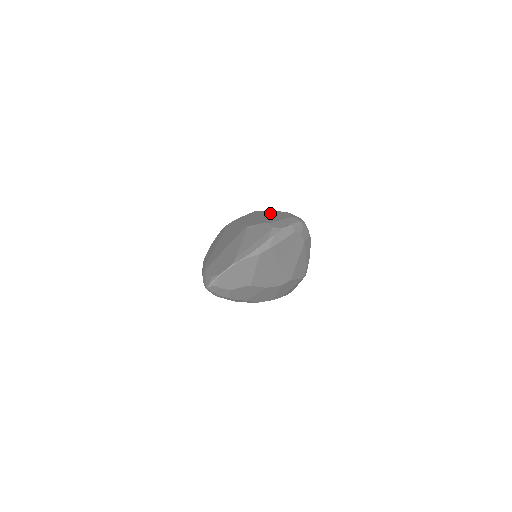
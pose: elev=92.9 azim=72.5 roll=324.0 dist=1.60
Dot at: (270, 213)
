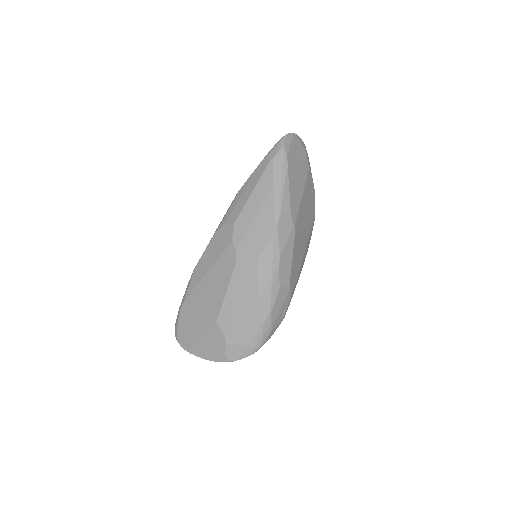
Dot at: (250, 308)
